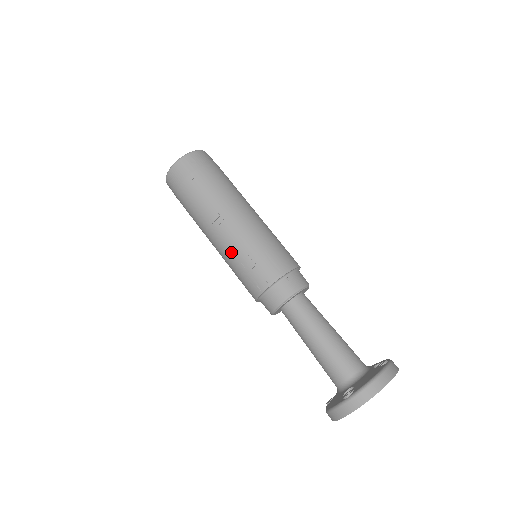
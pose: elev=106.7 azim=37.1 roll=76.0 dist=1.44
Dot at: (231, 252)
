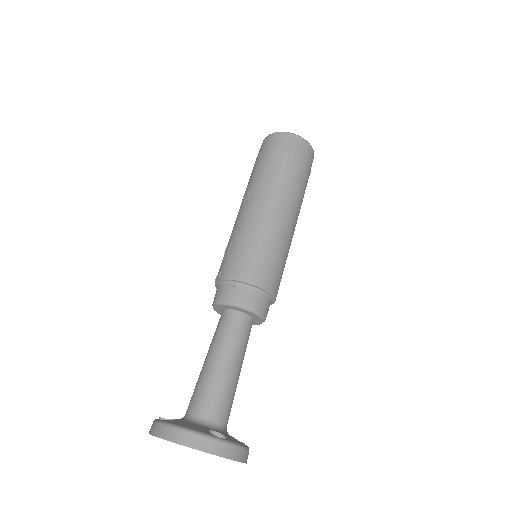
Dot at: (231, 233)
